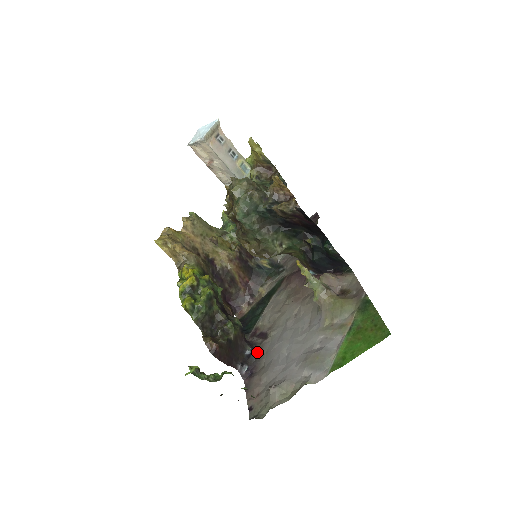
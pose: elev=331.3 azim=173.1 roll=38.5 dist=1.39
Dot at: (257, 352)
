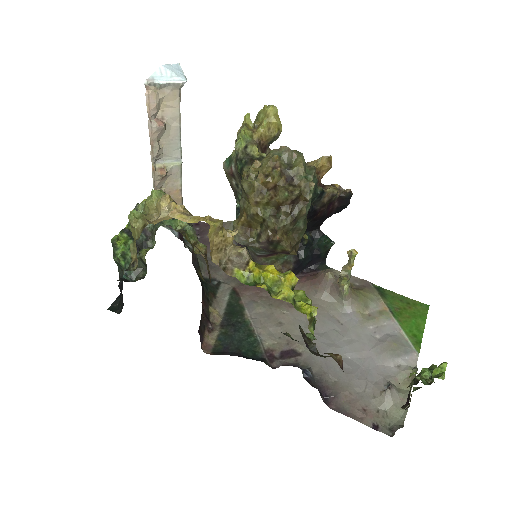
Dot at: (310, 371)
